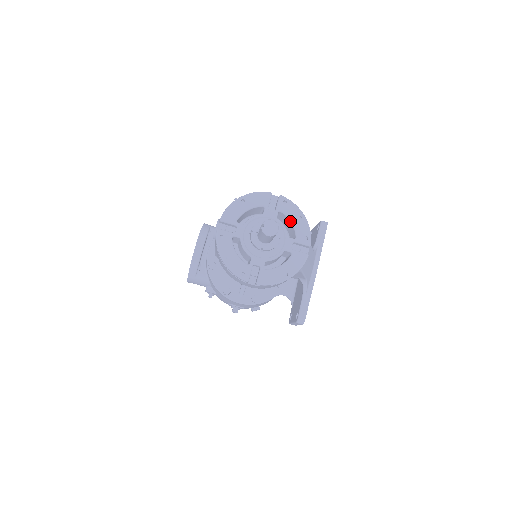
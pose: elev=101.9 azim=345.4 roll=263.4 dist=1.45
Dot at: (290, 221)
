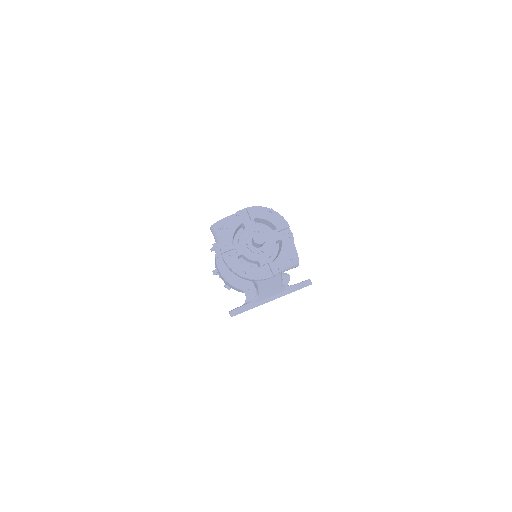
Dot at: (280, 251)
